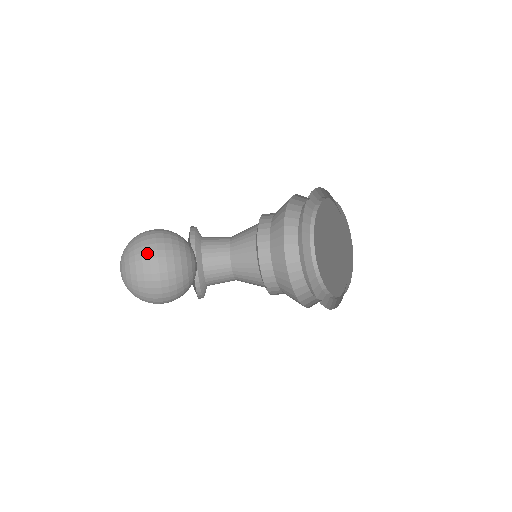
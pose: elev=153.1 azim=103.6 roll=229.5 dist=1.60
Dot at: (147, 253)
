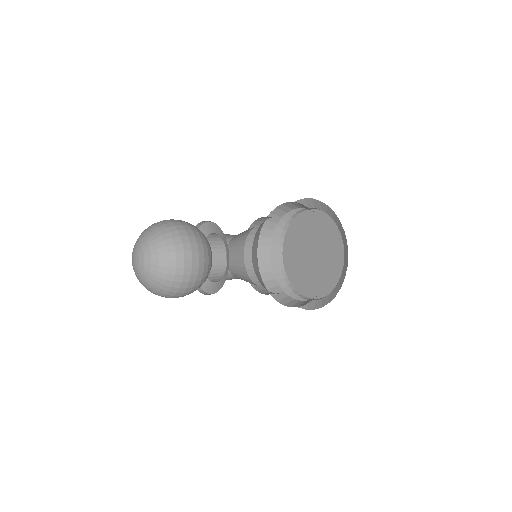
Dot at: (173, 227)
